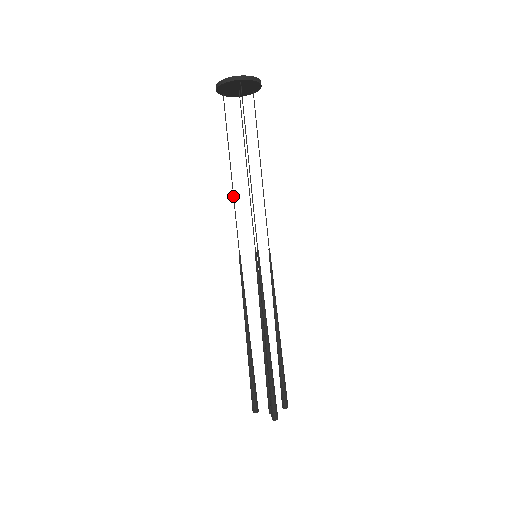
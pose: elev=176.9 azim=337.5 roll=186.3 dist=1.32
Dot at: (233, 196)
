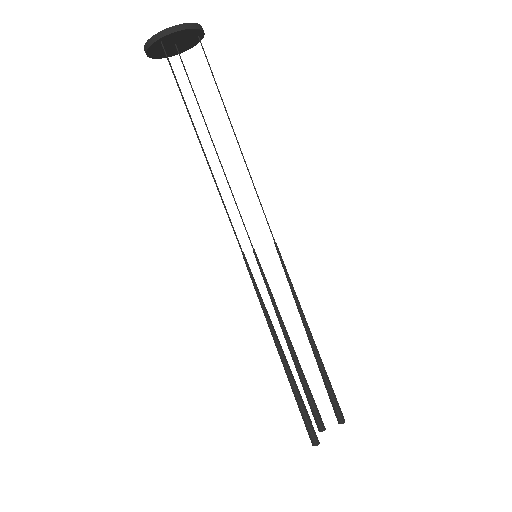
Dot at: occluded
